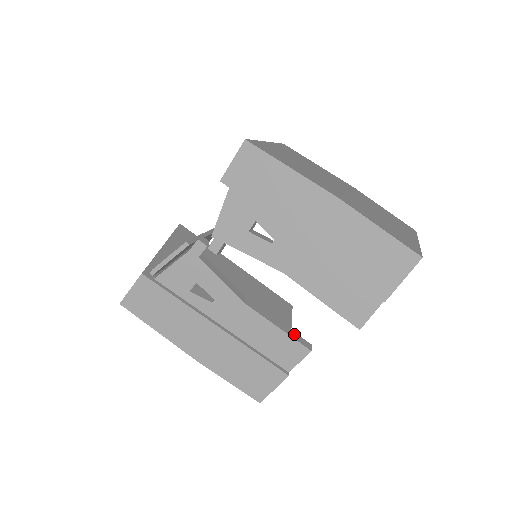
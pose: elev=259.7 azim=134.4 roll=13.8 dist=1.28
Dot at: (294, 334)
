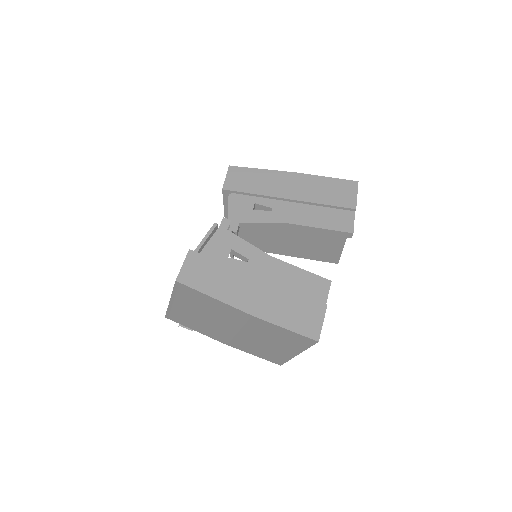
Dot at: occluded
